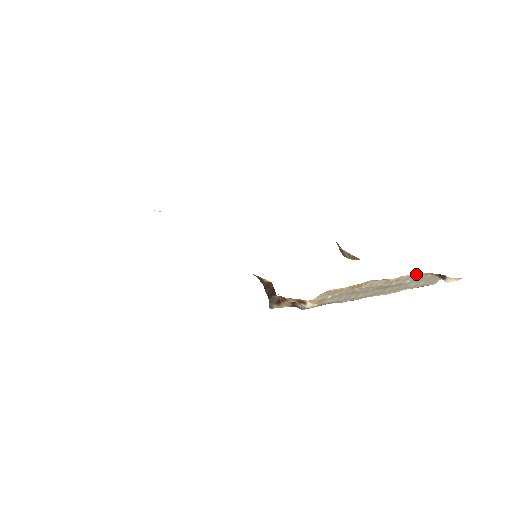
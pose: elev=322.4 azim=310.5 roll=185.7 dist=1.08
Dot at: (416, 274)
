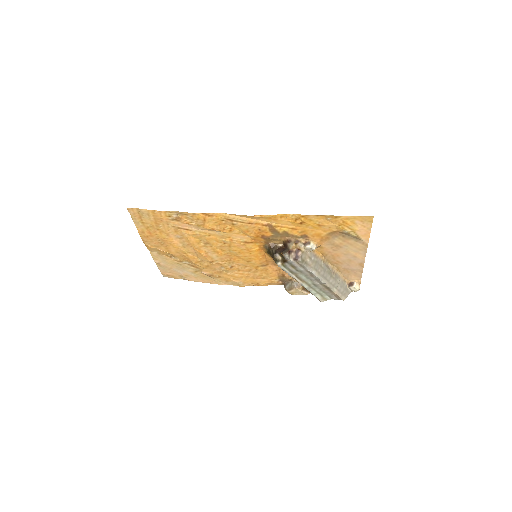
Dot at: (341, 277)
